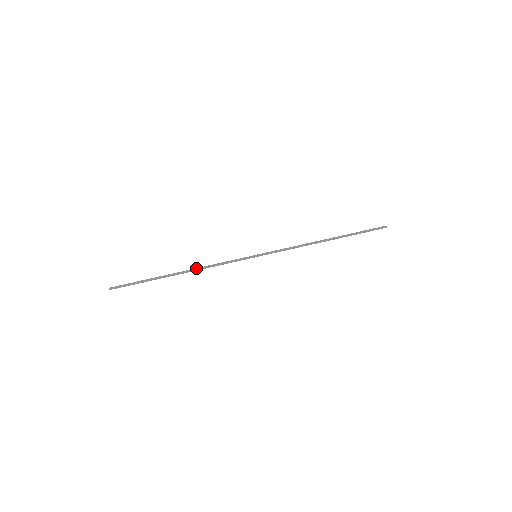
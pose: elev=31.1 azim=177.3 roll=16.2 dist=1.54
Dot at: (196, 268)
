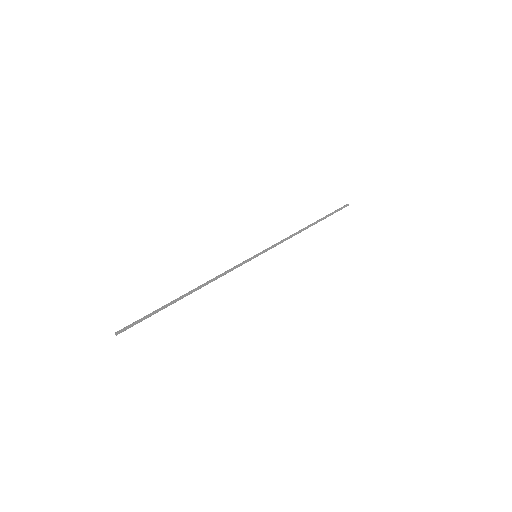
Dot at: (204, 283)
